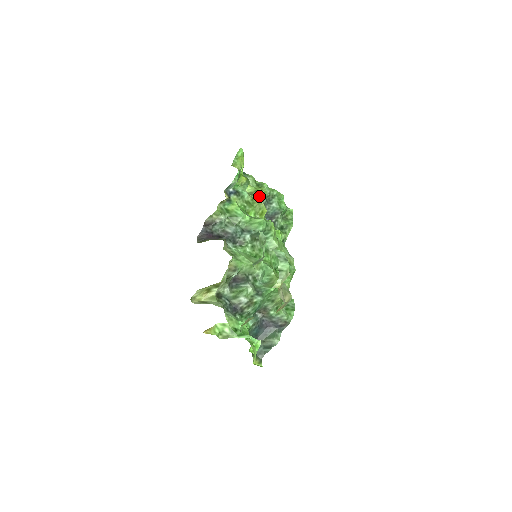
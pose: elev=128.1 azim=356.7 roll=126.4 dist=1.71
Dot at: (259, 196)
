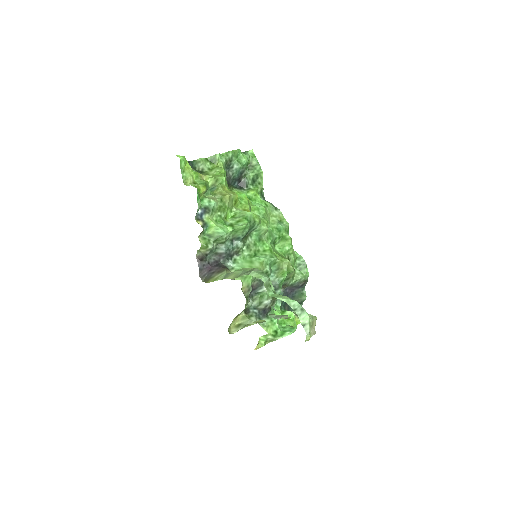
Dot at: (222, 184)
